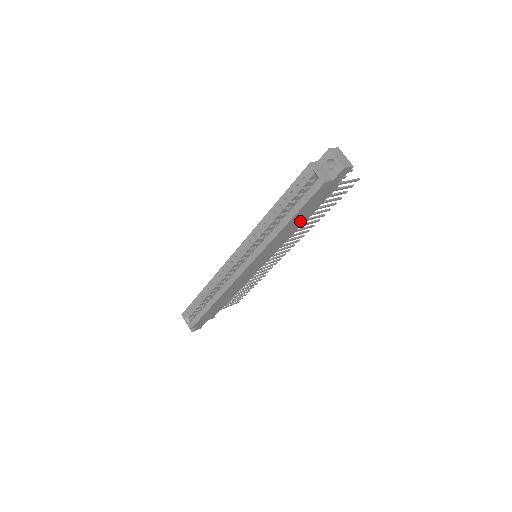
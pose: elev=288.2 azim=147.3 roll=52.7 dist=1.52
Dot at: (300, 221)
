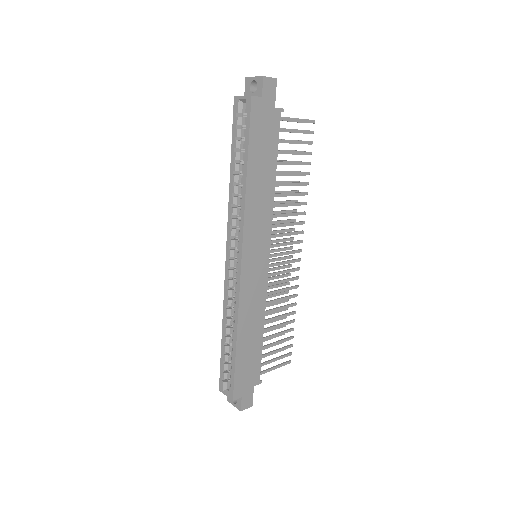
Dot at: (267, 173)
